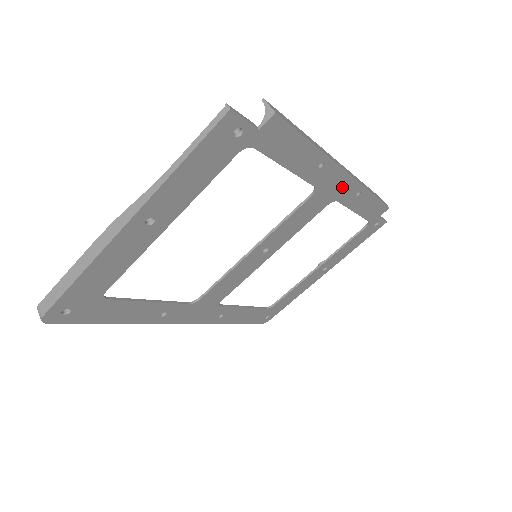
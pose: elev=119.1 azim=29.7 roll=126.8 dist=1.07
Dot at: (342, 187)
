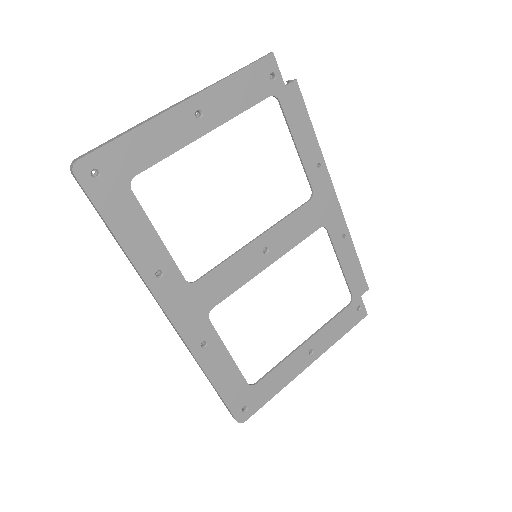
Dot at: (332, 212)
